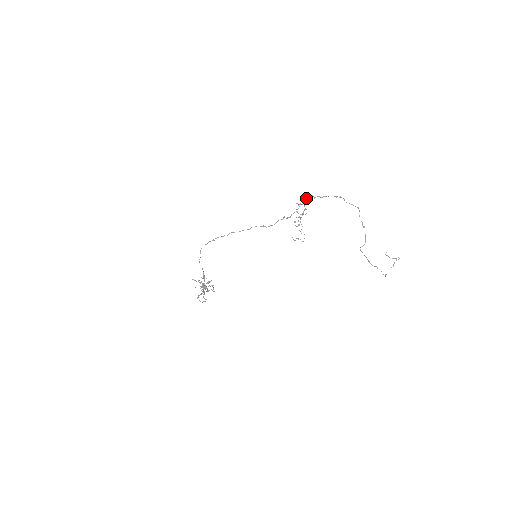
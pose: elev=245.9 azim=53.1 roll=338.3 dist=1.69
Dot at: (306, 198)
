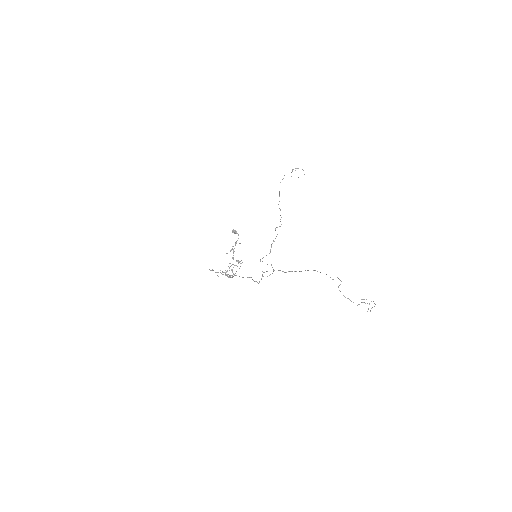
Dot at: (264, 272)
